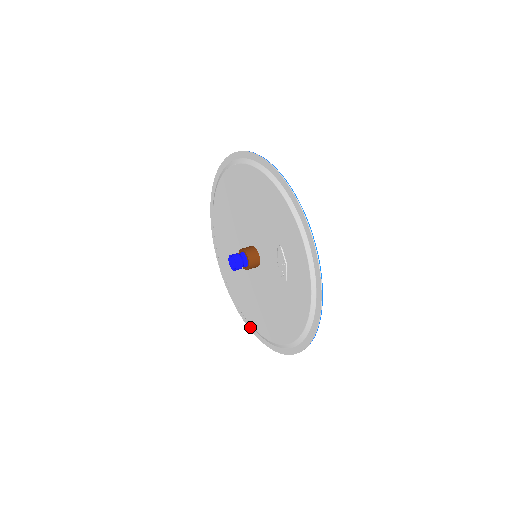
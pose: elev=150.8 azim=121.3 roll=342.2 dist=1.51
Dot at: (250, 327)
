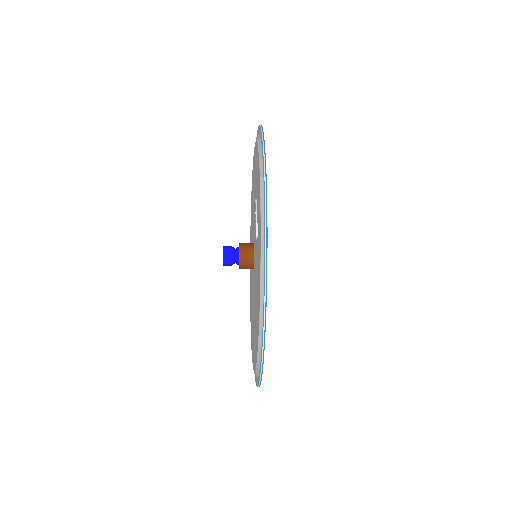
Dot at: (256, 380)
